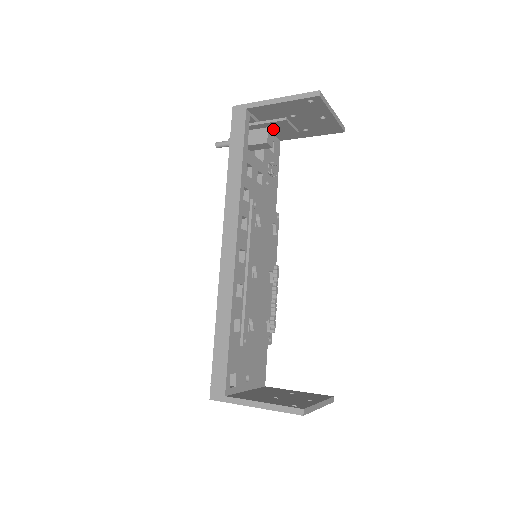
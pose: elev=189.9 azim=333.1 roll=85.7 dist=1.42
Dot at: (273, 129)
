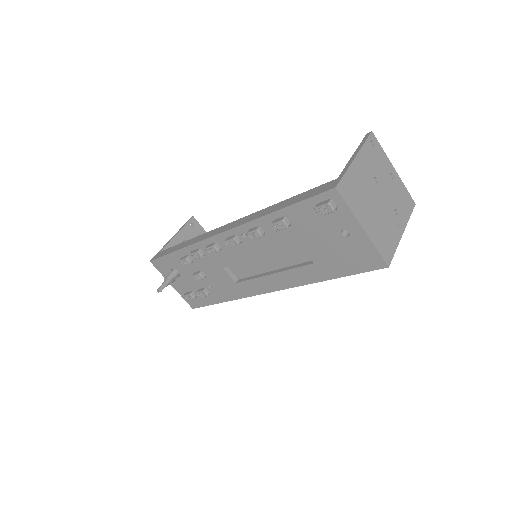
Dot at: occluded
